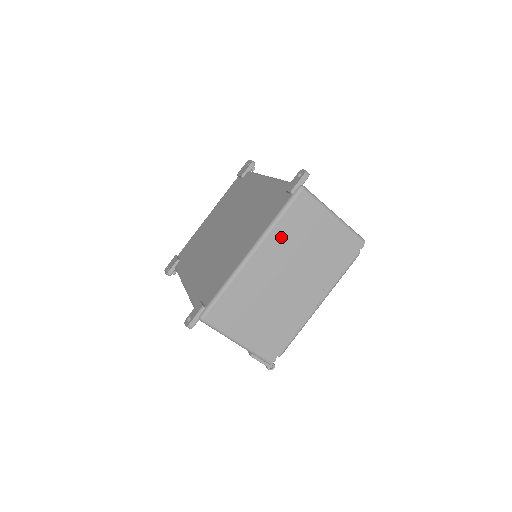
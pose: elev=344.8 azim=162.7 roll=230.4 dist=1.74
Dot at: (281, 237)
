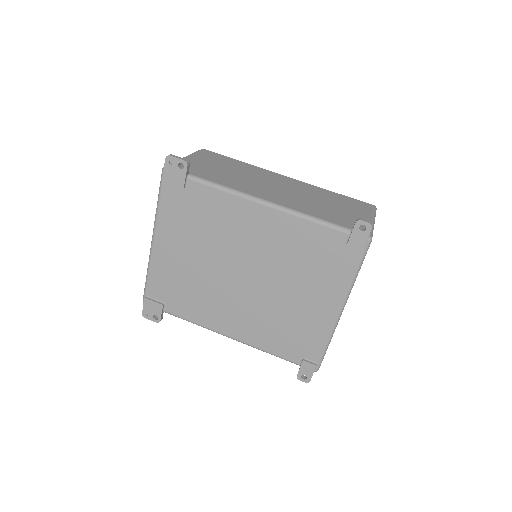
Dot at: occluded
